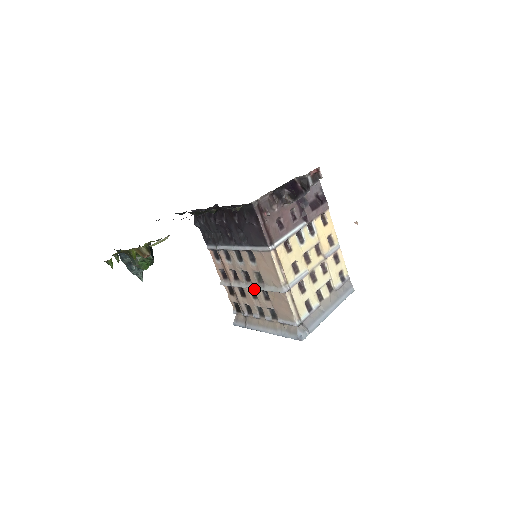
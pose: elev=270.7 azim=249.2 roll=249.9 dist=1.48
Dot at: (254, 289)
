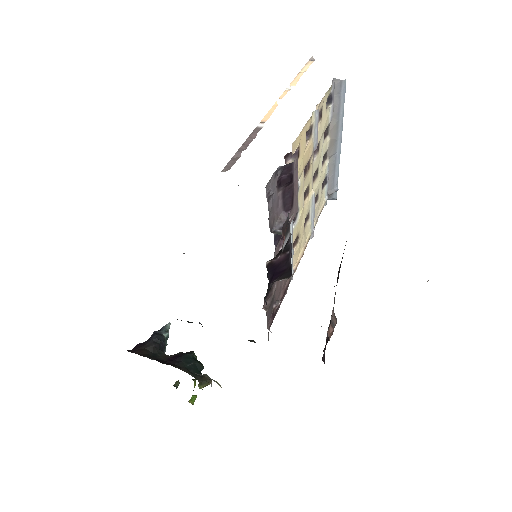
Dot at: occluded
